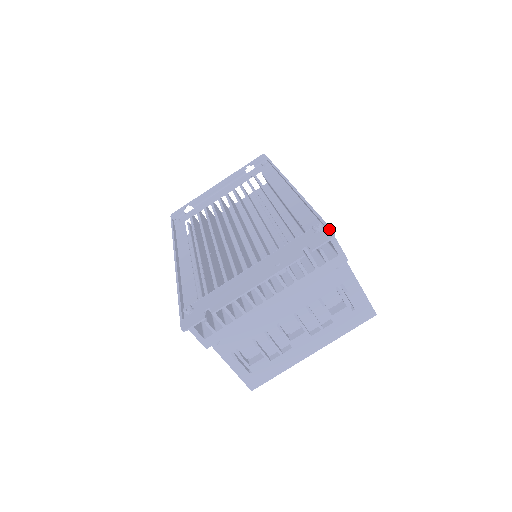
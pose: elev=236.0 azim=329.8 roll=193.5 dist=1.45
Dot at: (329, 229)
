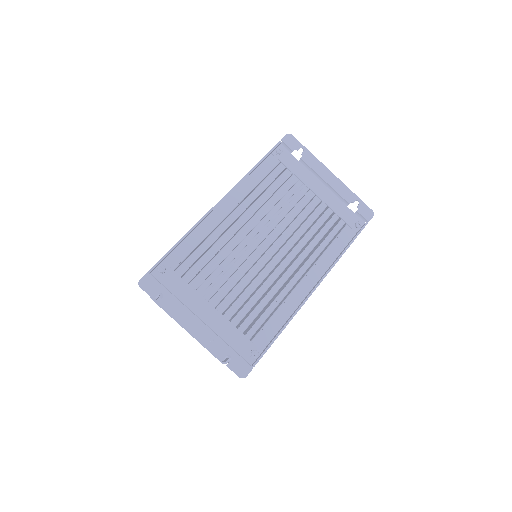
Dot at: (250, 370)
